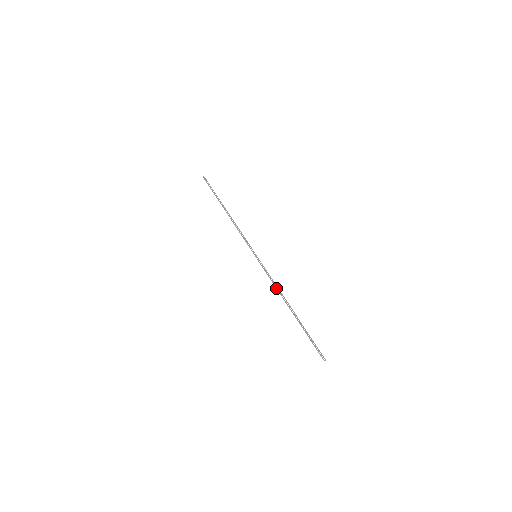
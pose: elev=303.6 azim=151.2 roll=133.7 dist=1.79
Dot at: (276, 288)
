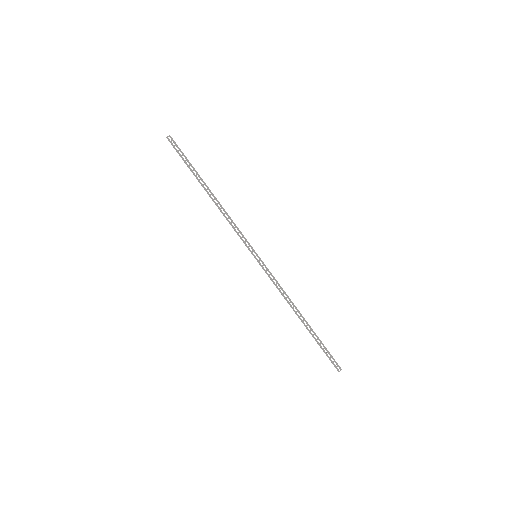
Dot at: occluded
